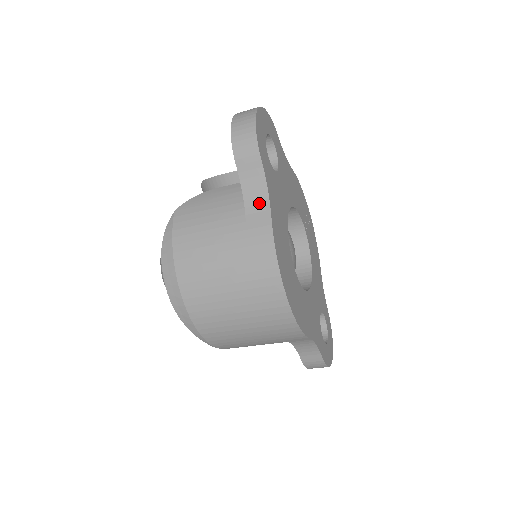
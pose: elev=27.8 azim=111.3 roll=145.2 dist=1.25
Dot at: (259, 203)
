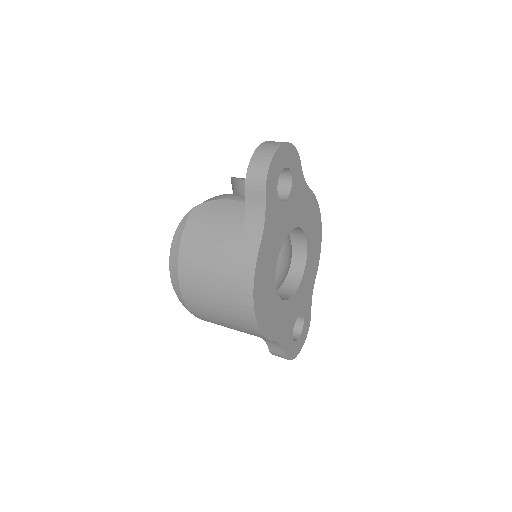
Dot at: (255, 231)
